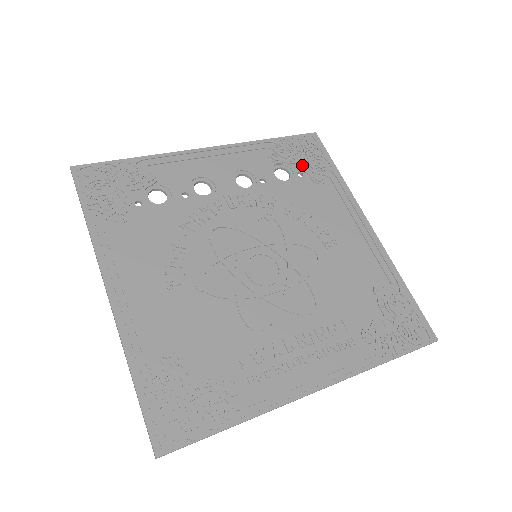
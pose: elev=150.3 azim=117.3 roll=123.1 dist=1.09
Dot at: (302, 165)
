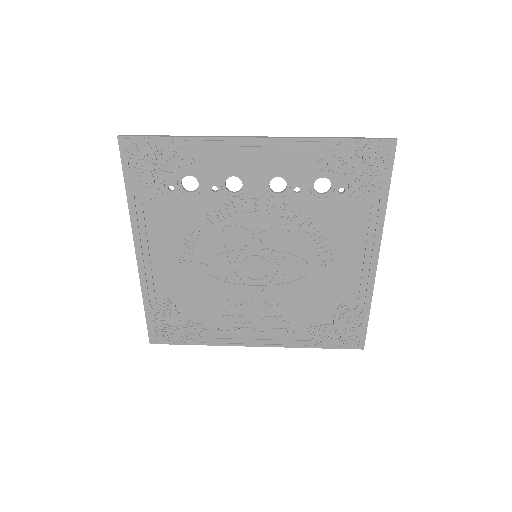
Dot at: (350, 181)
